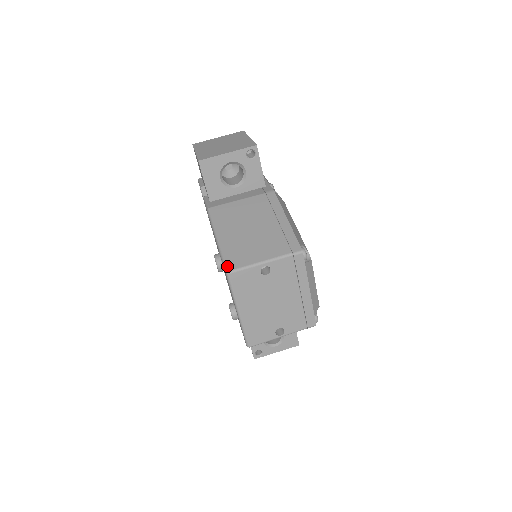
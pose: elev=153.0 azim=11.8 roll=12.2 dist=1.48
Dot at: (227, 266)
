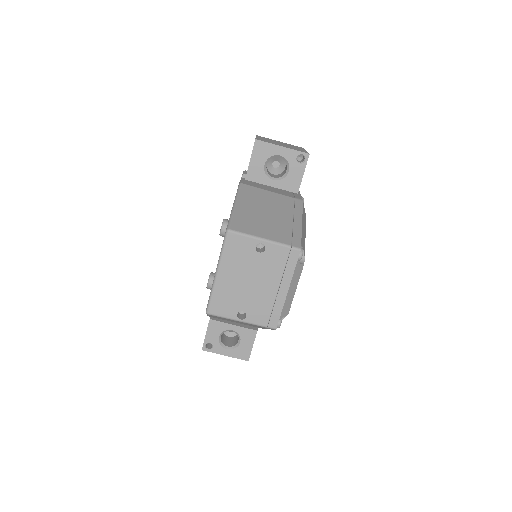
Dot at: (231, 225)
